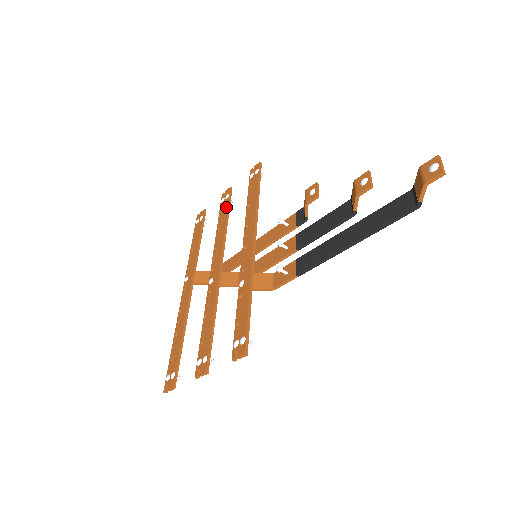
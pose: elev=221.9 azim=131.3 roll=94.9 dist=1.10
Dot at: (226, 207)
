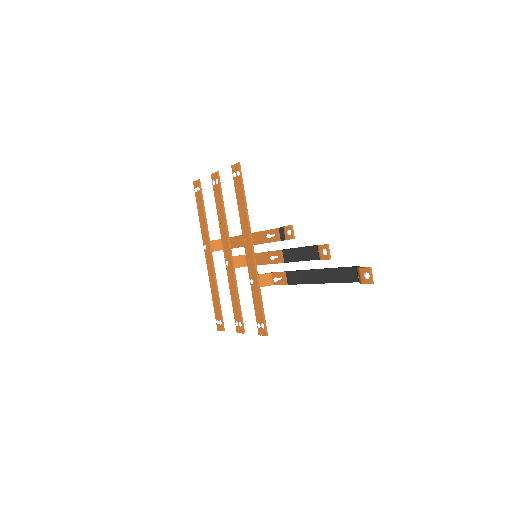
Dot at: (219, 195)
